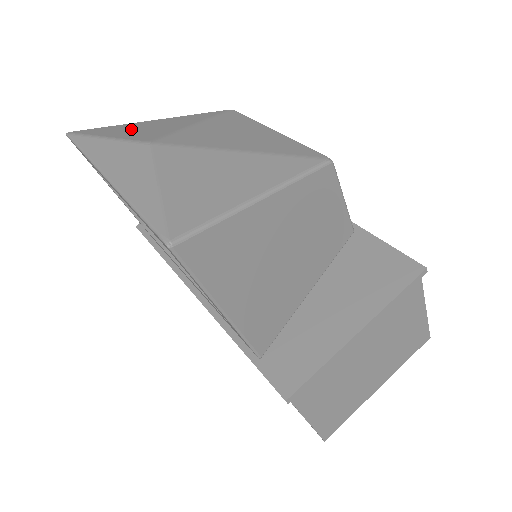
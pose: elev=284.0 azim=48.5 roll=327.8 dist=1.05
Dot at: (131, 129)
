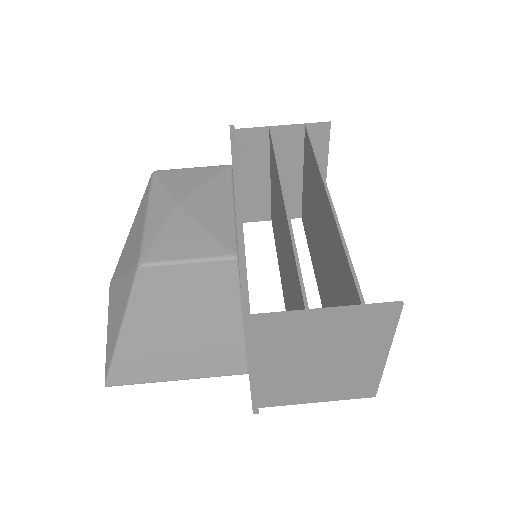
Dot at: occluded
